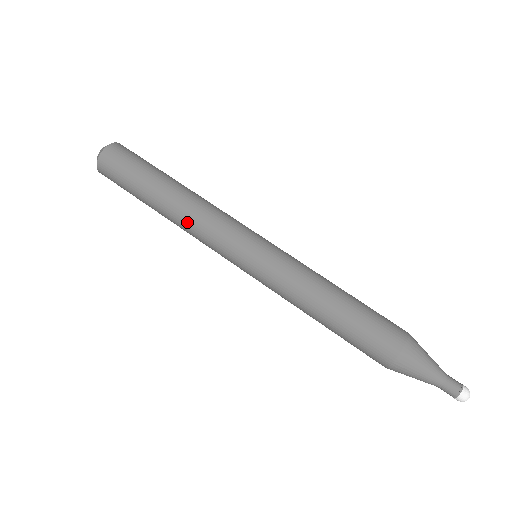
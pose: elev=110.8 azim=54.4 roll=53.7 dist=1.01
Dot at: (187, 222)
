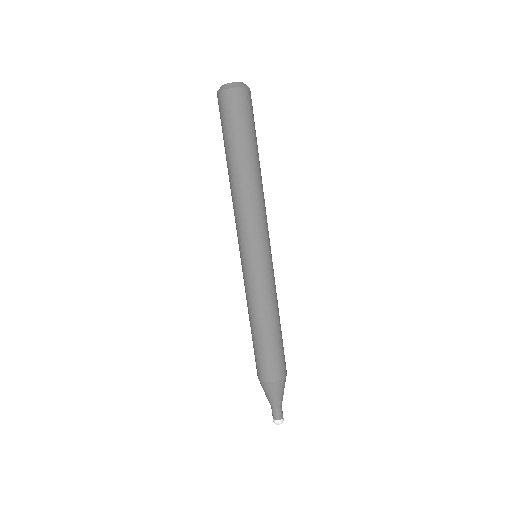
Dot at: (245, 198)
